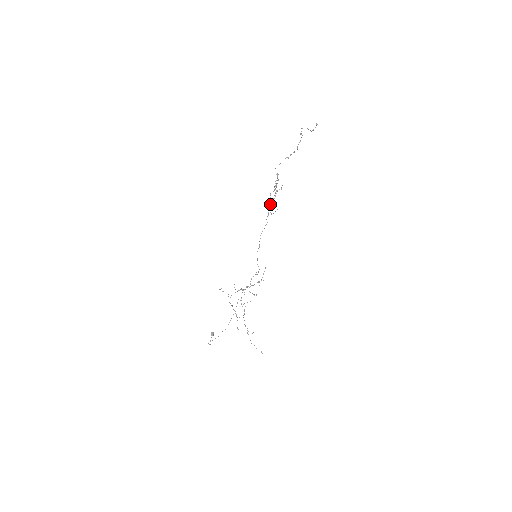
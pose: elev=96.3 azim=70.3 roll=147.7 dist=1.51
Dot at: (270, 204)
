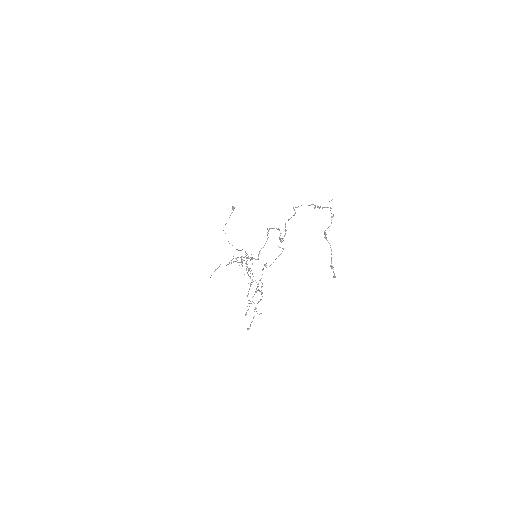
Dot at: (255, 292)
